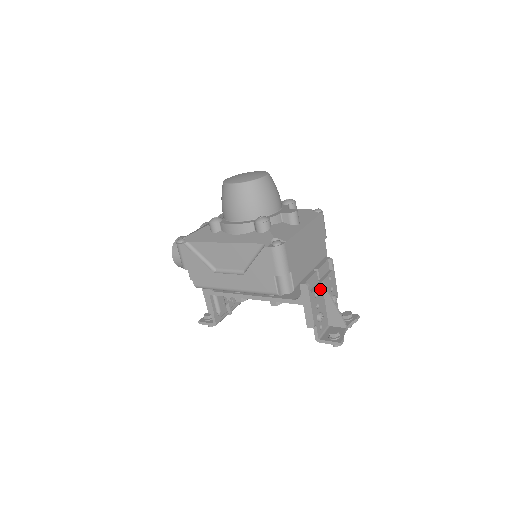
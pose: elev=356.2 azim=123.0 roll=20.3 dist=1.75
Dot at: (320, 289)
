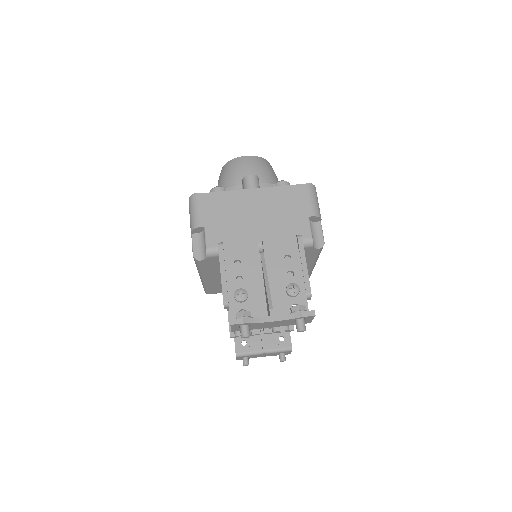
Dot at: (253, 261)
